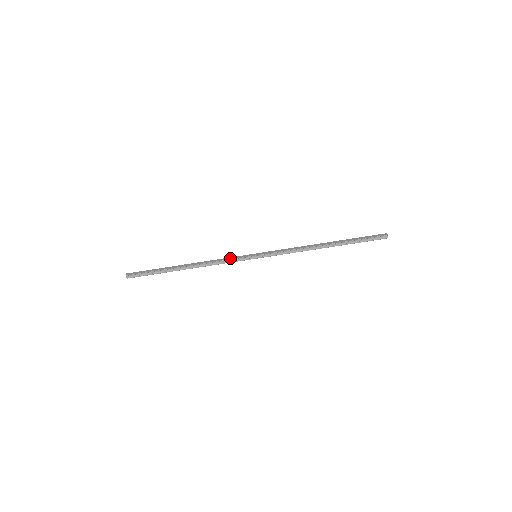
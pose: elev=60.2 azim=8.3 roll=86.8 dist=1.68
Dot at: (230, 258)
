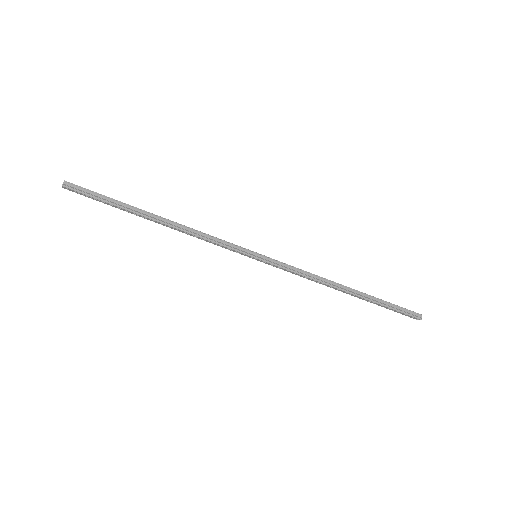
Dot at: (222, 240)
